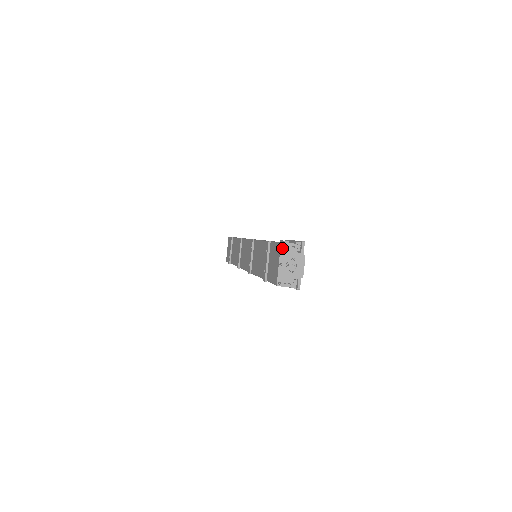
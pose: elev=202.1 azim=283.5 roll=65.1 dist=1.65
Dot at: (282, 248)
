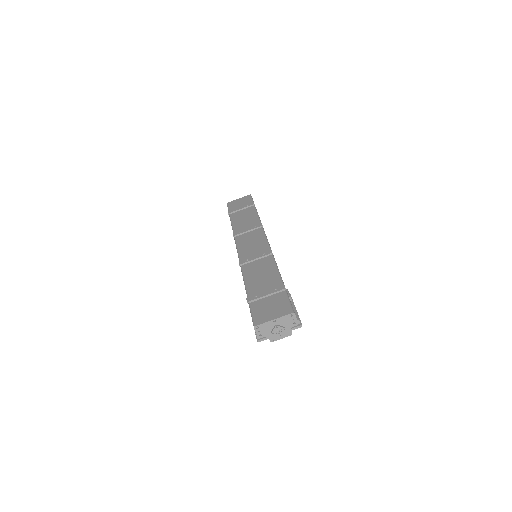
Dot at: (290, 315)
